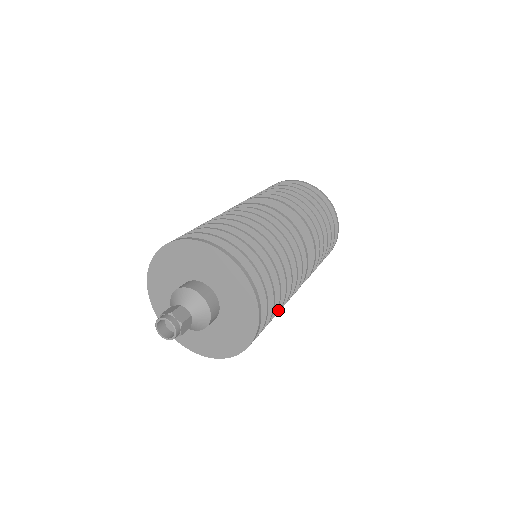
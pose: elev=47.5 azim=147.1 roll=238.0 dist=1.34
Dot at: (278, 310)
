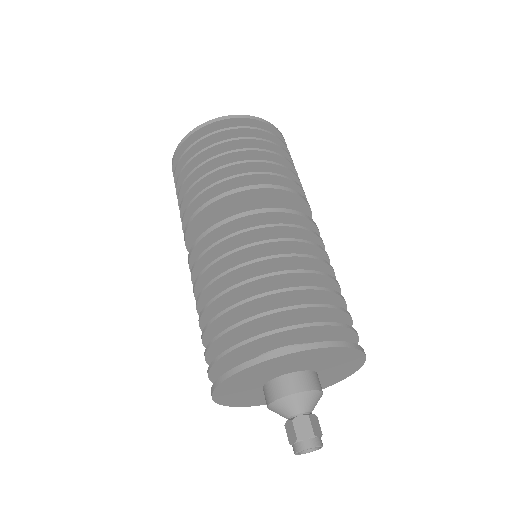
Dot at: occluded
